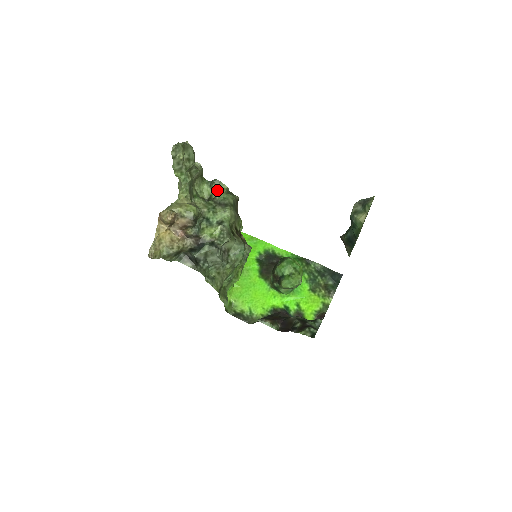
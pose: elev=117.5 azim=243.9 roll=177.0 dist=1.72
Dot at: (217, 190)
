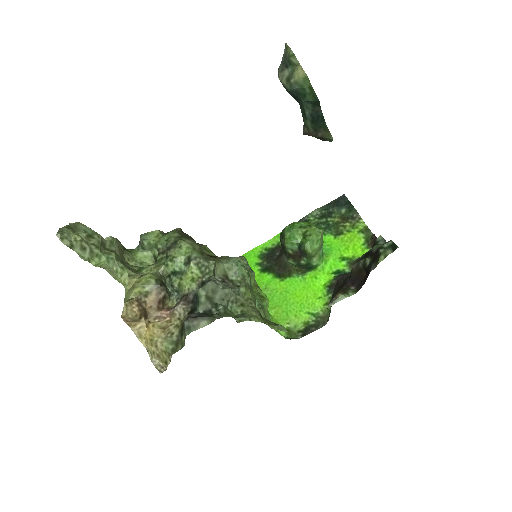
Dot at: (152, 242)
